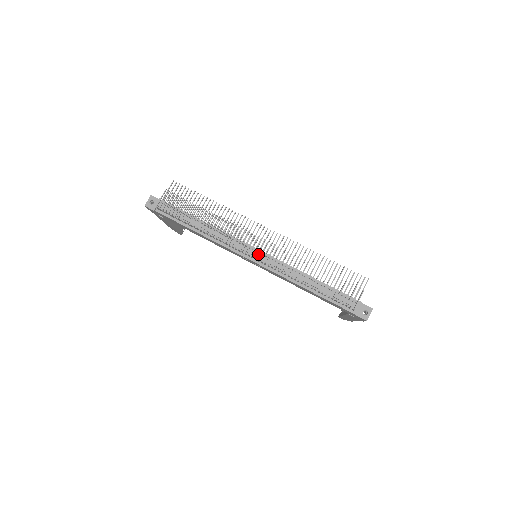
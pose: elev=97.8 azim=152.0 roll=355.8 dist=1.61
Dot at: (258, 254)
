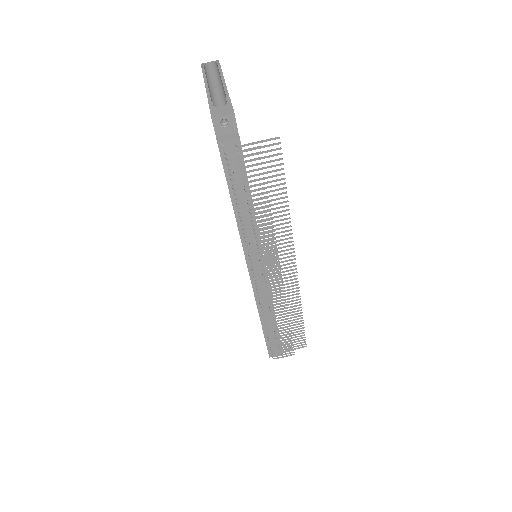
Dot at: (261, 273)
